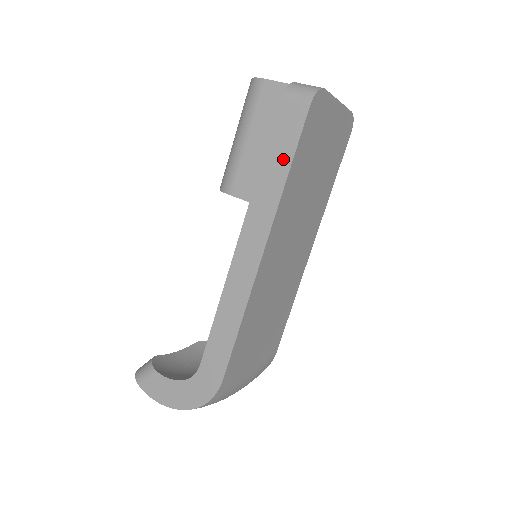
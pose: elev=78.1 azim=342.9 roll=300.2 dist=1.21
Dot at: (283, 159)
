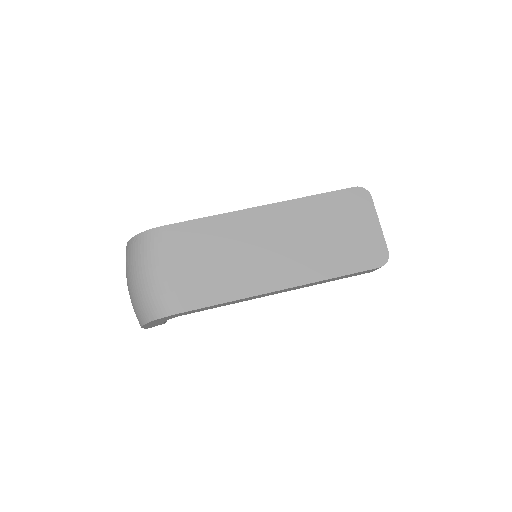
Dot at: occluded
